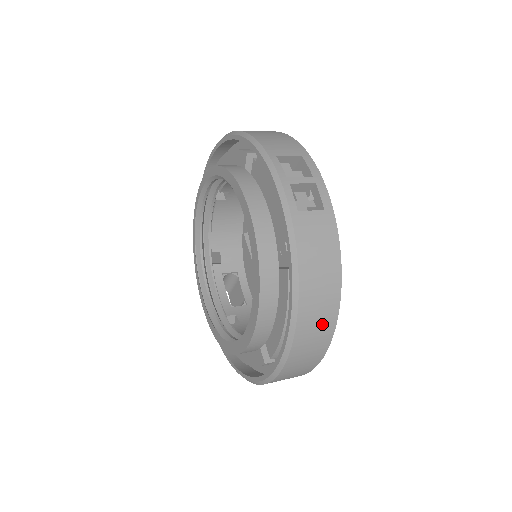
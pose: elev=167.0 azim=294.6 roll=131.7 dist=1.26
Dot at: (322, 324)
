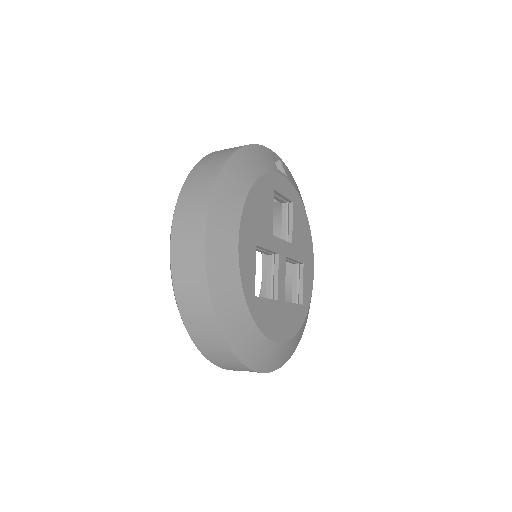
Dot at: (210, 169)
